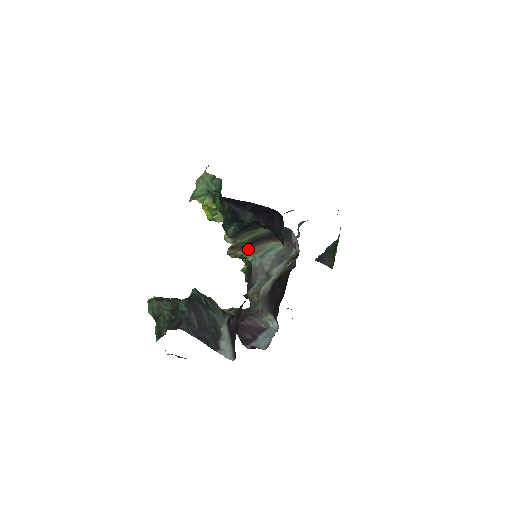
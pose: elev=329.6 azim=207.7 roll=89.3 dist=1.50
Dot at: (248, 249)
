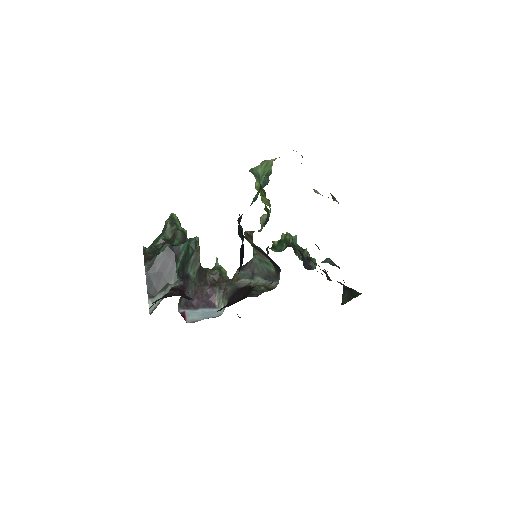
Dot at: occluded
